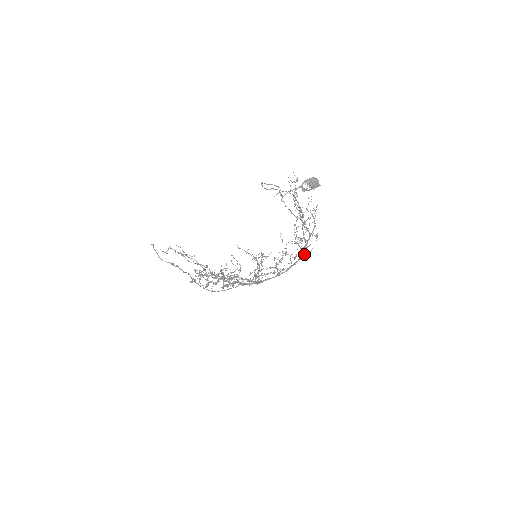
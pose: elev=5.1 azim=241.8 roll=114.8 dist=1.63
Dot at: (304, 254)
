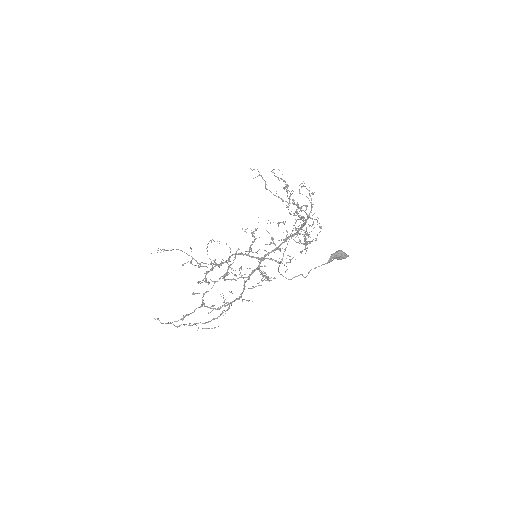
Dot at: occluded
